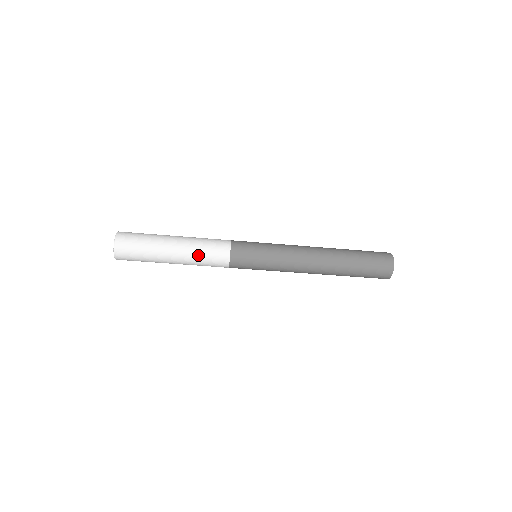
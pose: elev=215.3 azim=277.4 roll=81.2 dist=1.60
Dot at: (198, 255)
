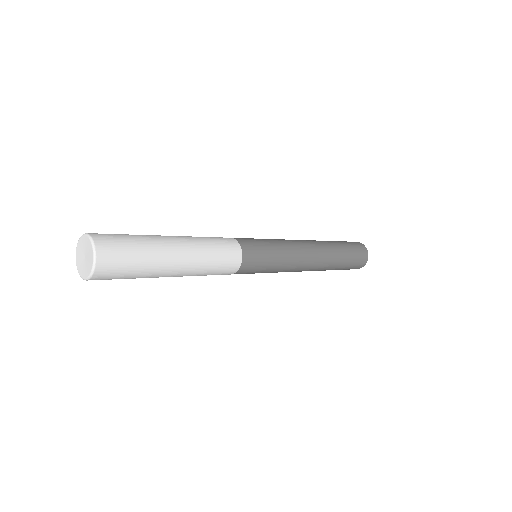
Dot at: occluded
